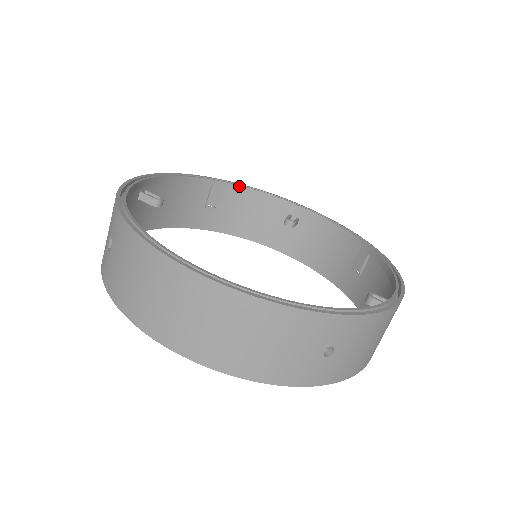
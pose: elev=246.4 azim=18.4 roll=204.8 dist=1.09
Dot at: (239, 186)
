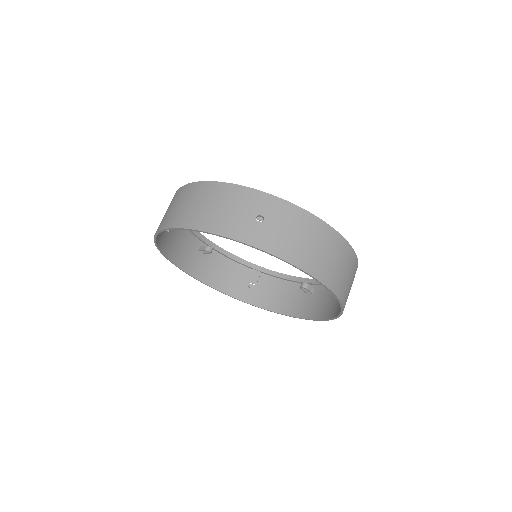
Dot at: (273, 271)
